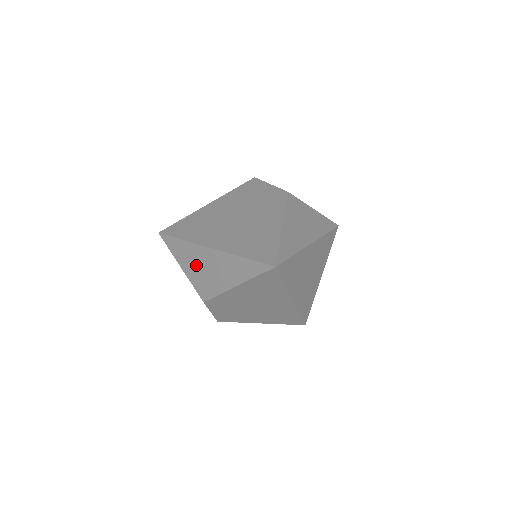
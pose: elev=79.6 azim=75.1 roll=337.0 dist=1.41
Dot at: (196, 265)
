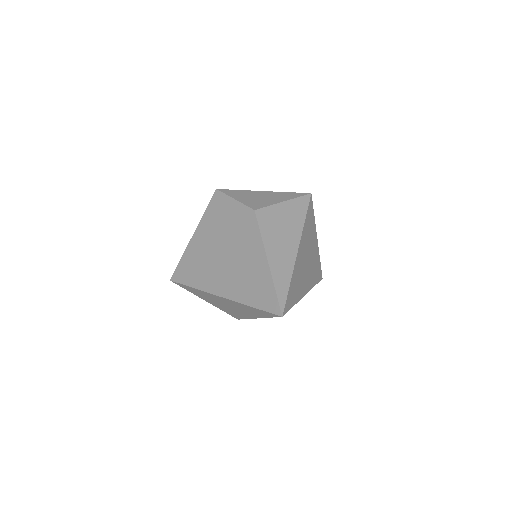
Dot at: (216, 302)
